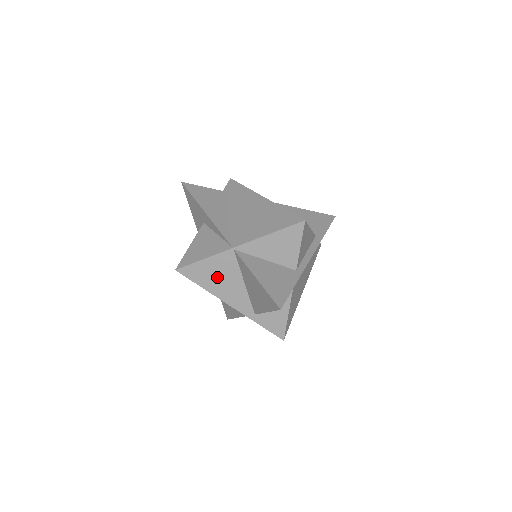
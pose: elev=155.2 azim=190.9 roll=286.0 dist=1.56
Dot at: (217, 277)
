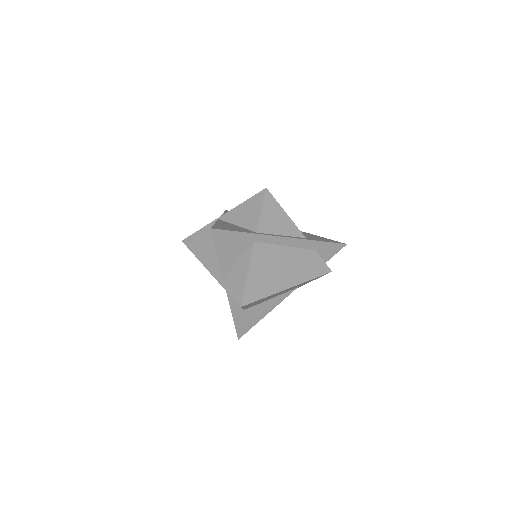
Dot at: (204, 244)
